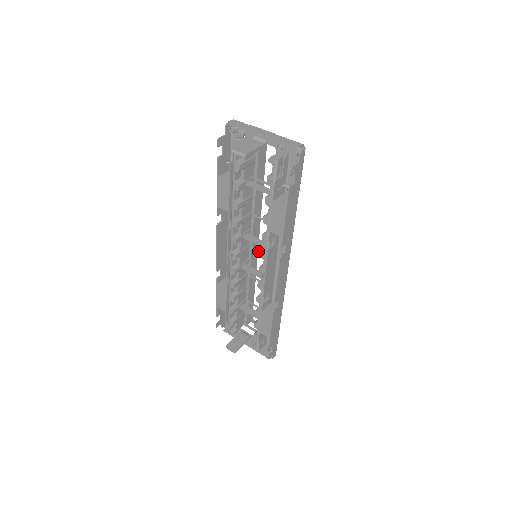
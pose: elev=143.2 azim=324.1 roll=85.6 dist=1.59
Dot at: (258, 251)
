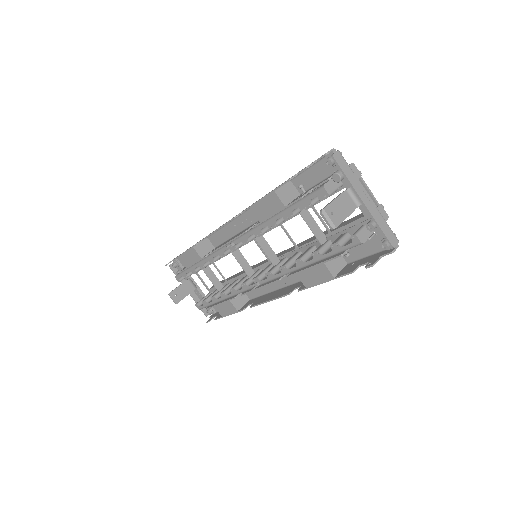
Dot at: (259, 247)
